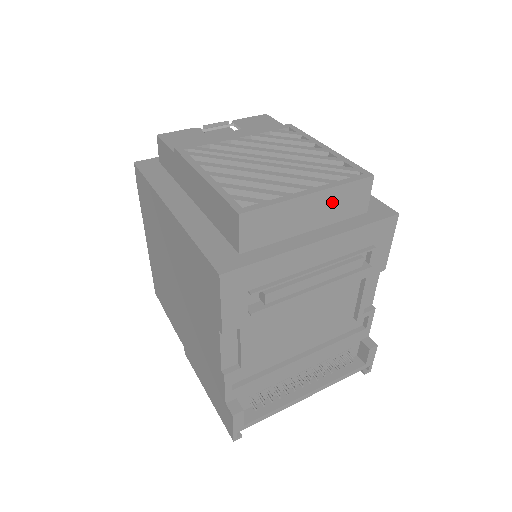
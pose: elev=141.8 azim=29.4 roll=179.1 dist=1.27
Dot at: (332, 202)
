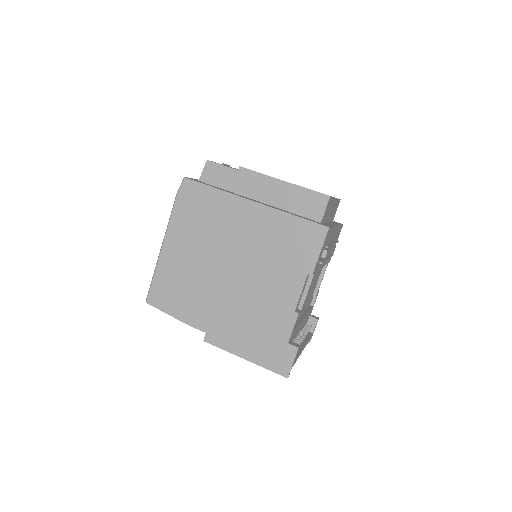
Dot at: (334, 208)
